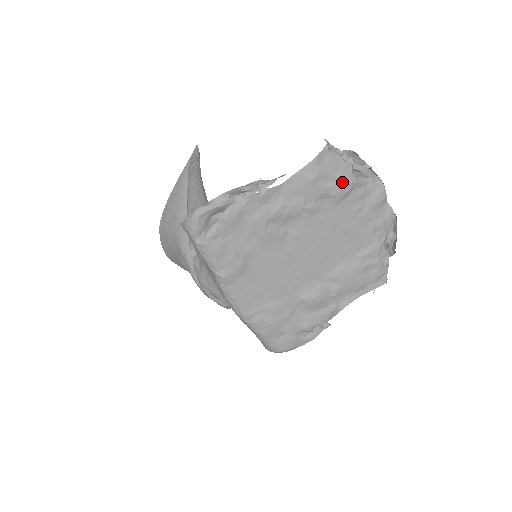
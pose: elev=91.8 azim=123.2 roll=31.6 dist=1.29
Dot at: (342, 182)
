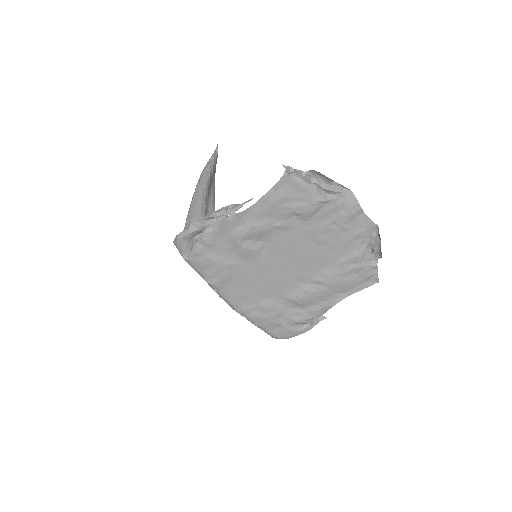
Dot at: (308, 201)
